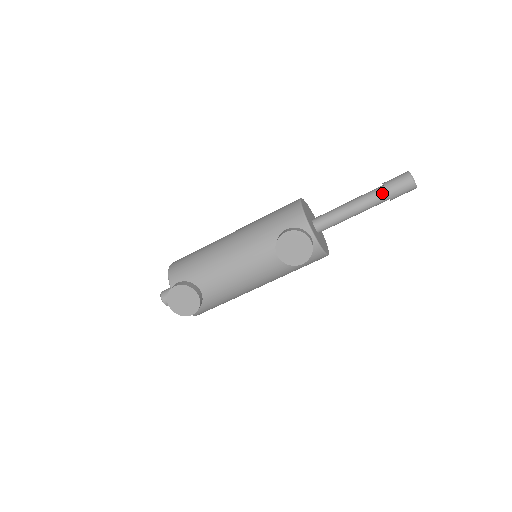
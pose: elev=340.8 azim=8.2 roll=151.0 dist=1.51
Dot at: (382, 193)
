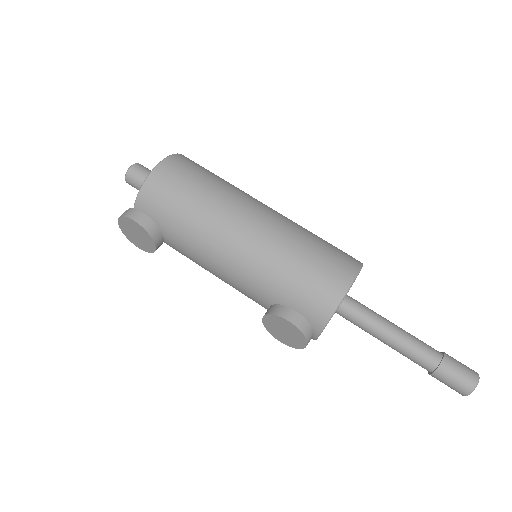
Dot at: (429, 367)
